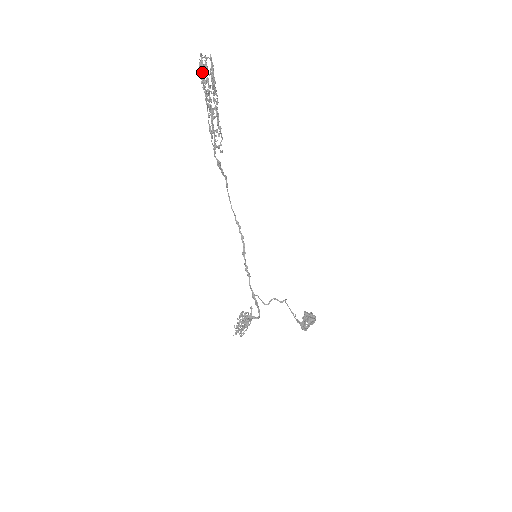
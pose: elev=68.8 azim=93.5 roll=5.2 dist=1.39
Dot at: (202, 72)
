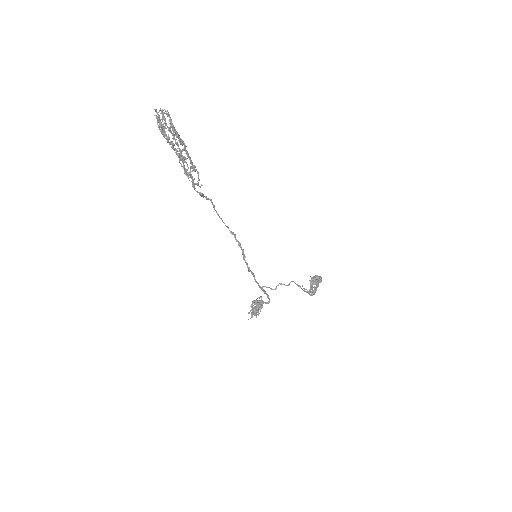
Dot at: occluded
